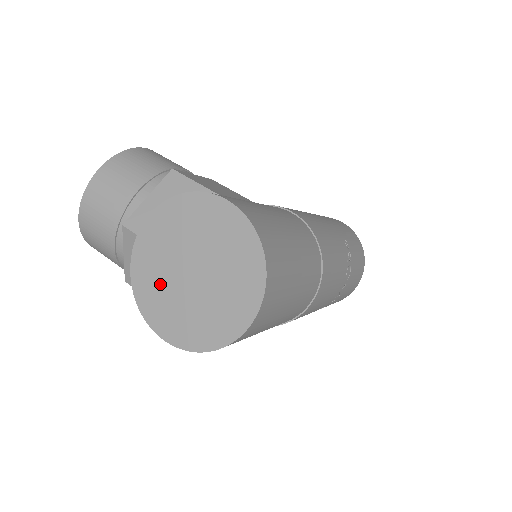
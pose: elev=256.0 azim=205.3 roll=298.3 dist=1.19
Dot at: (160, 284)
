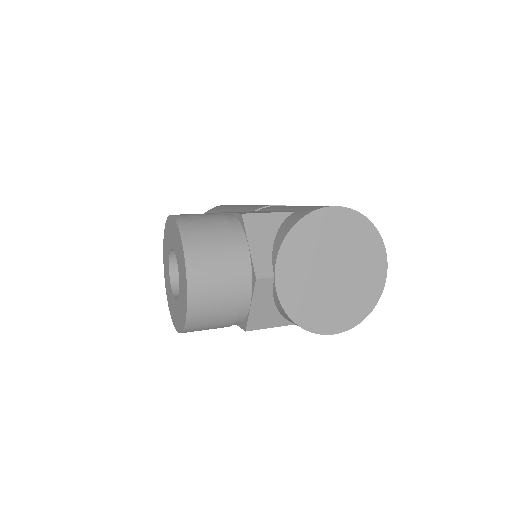
Dot at: (313, 299)
